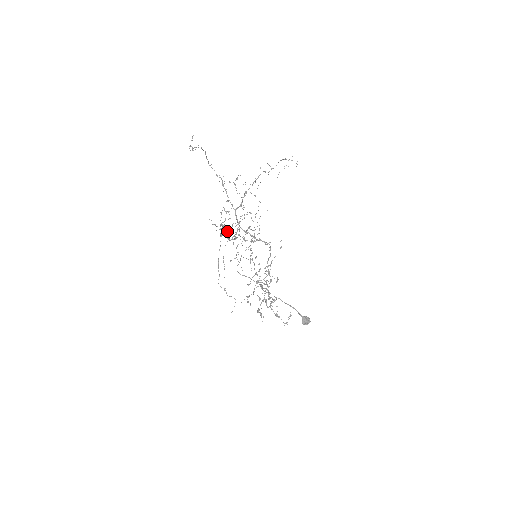
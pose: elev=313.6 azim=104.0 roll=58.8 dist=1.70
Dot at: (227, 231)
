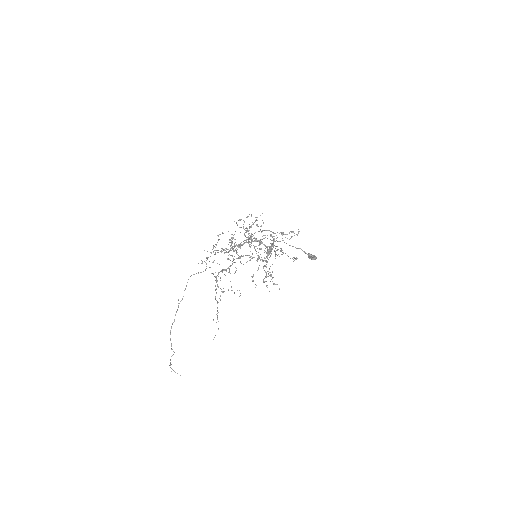
Dot at: occluded
